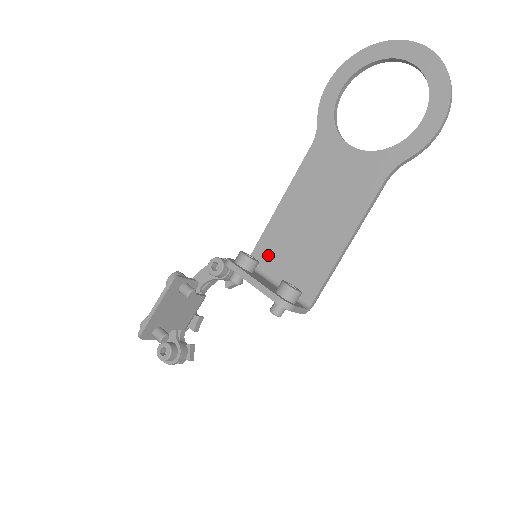
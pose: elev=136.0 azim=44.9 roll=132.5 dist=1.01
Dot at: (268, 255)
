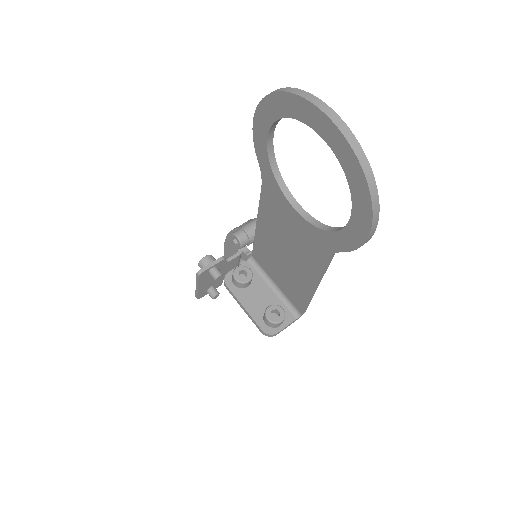
Dot at: (263, 262)
